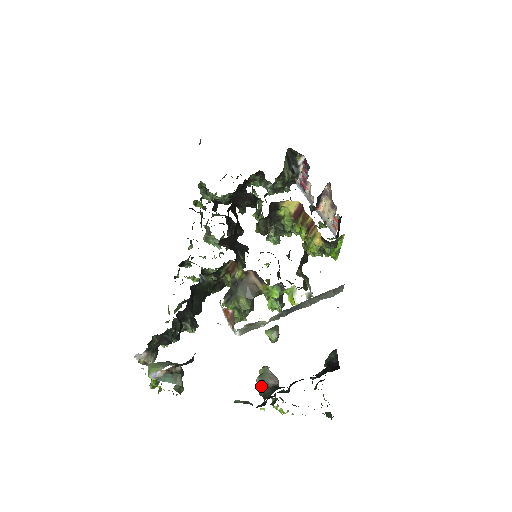
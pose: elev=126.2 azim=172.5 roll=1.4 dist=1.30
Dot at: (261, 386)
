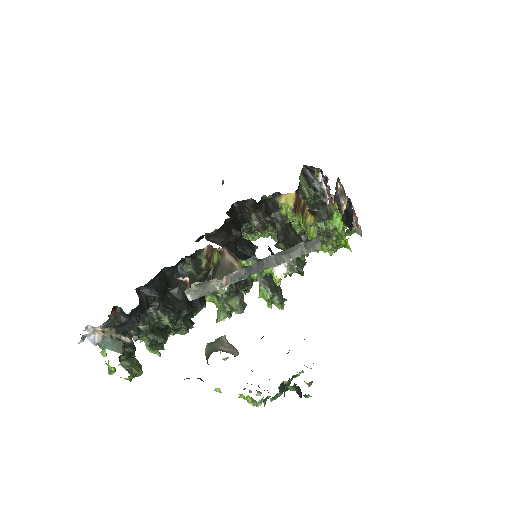
Dot at: (208, 352)
